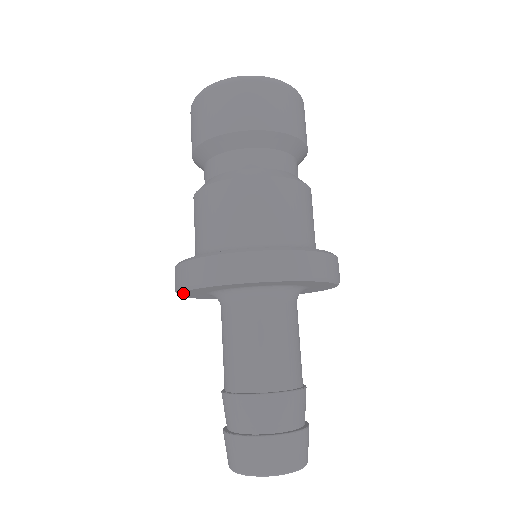
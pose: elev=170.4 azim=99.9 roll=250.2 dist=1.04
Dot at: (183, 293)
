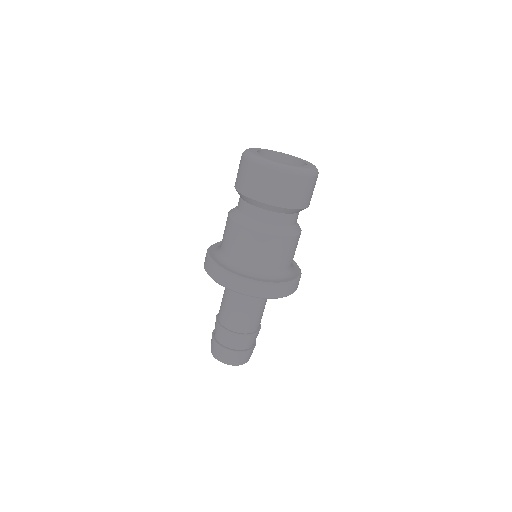
Dot at: occluded
